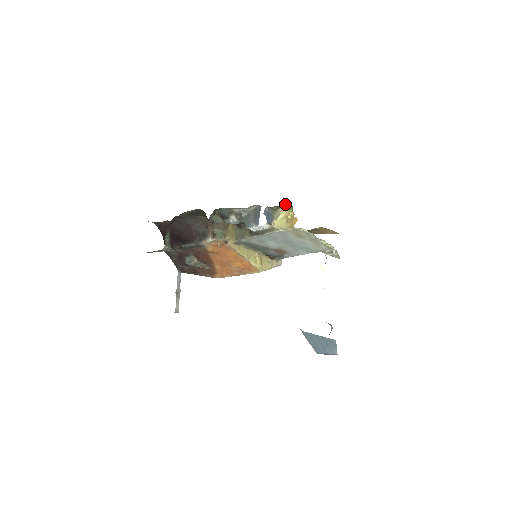
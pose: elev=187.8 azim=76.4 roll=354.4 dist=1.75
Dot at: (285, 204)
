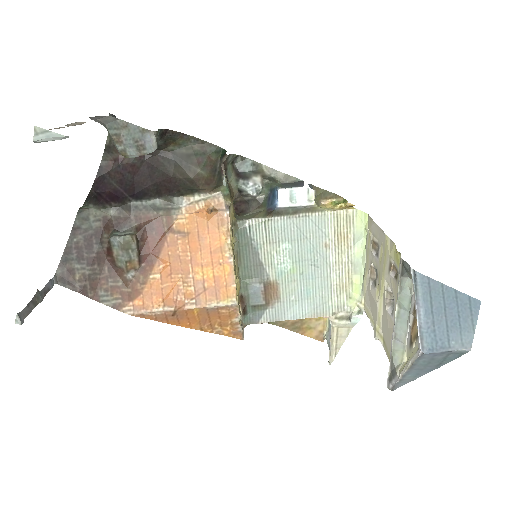
Dot at: (330, 197)
